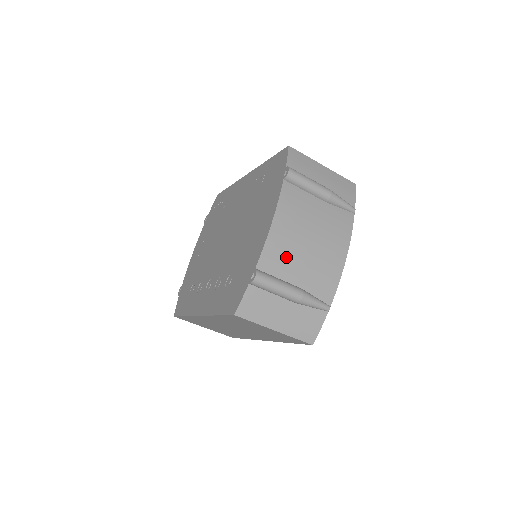
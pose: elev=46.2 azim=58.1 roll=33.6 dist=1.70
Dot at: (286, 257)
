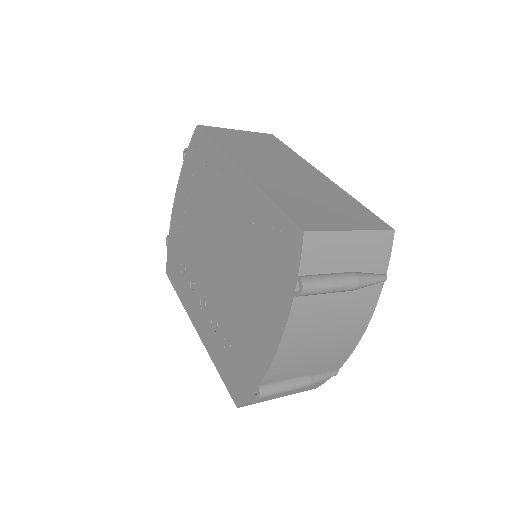
Dot at: (293, 365)
